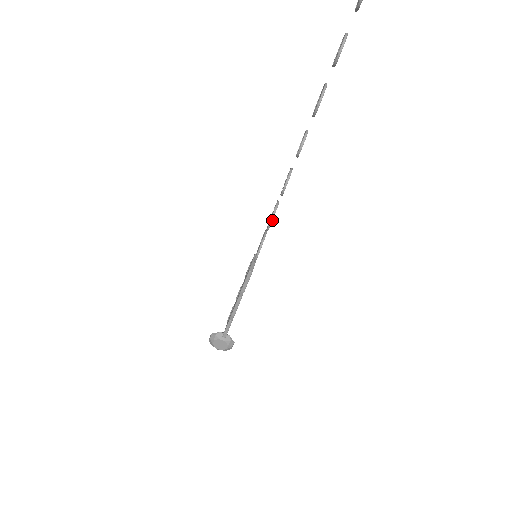
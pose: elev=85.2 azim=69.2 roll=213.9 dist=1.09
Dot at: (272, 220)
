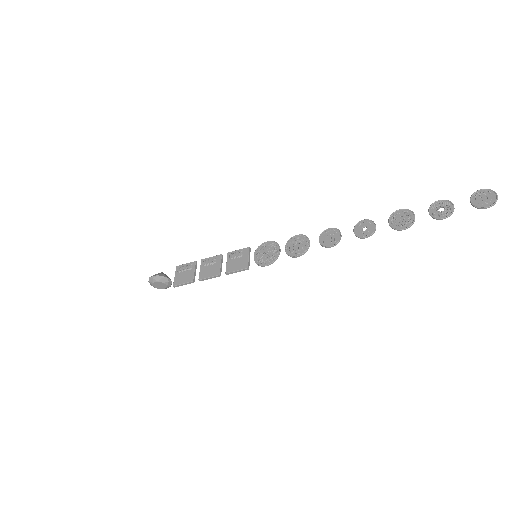
Dot at: occluded
